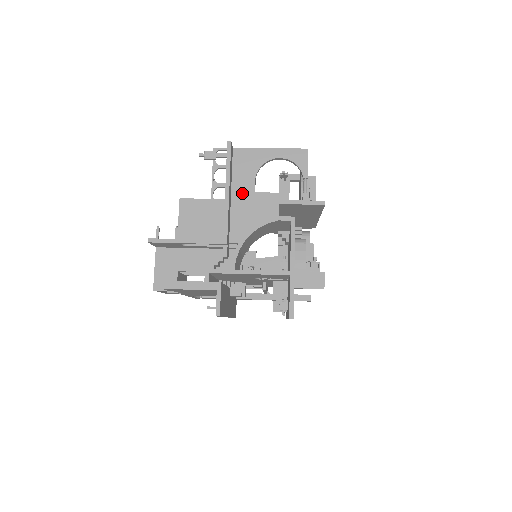
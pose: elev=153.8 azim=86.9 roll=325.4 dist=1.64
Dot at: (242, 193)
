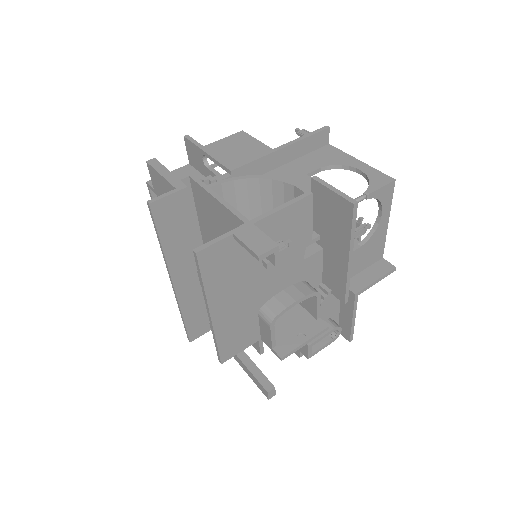
Dot at: (295, 168)
